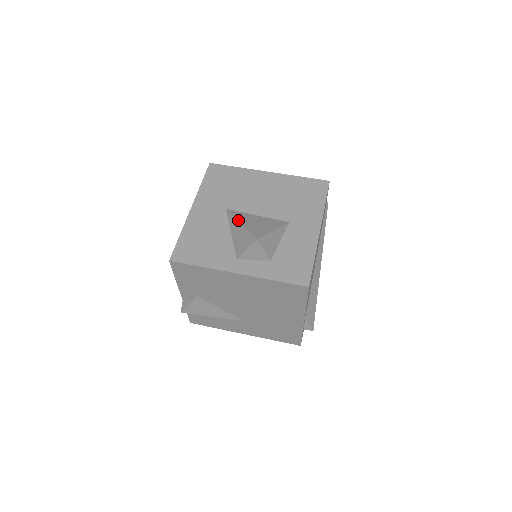
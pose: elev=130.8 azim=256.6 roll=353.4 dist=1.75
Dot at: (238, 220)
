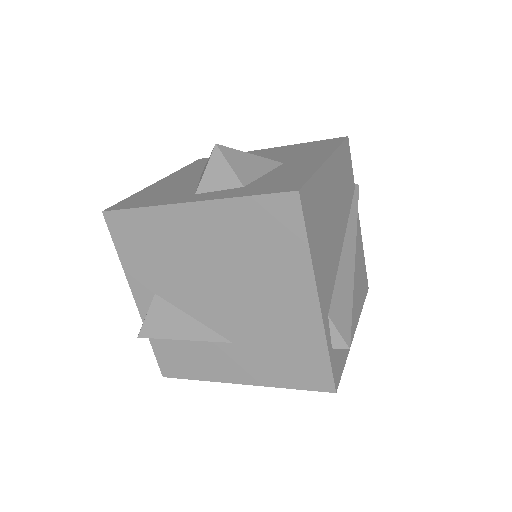
Dot at: occluded
